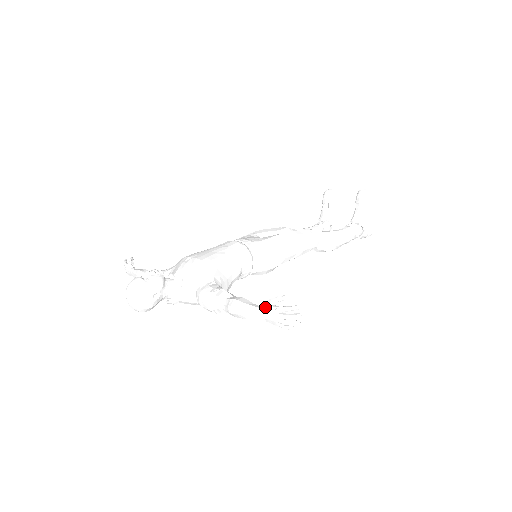
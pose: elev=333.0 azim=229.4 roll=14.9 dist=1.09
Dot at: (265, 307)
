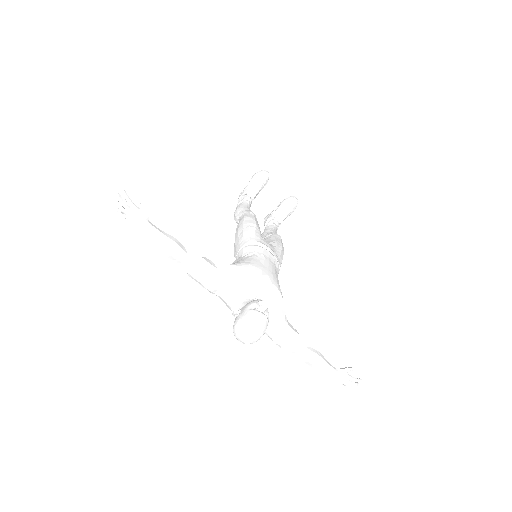
Dot at: (344, 374)
